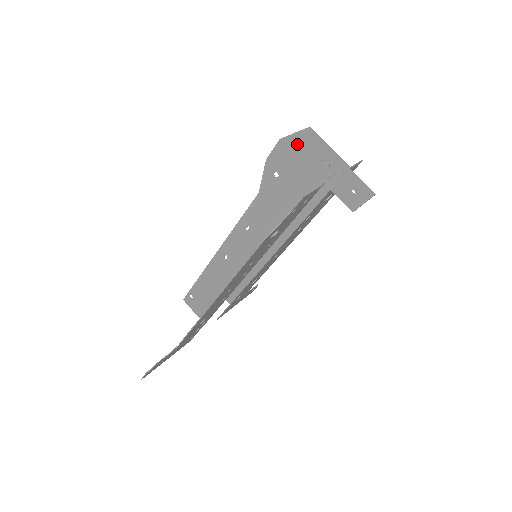
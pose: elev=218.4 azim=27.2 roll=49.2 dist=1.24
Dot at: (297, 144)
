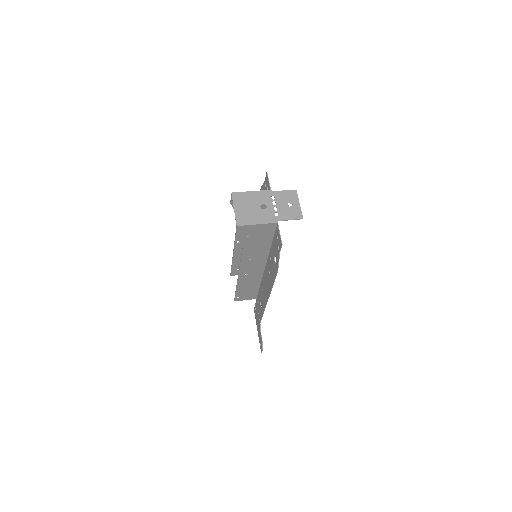
Dot at: (244, 216)
